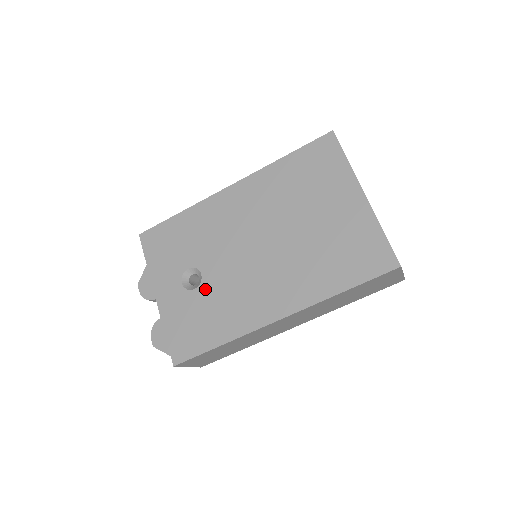
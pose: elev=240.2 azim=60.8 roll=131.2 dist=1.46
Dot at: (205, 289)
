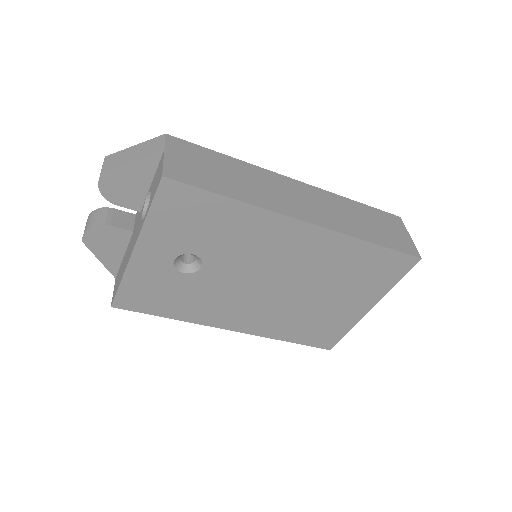
Dot at: (193, 280)
